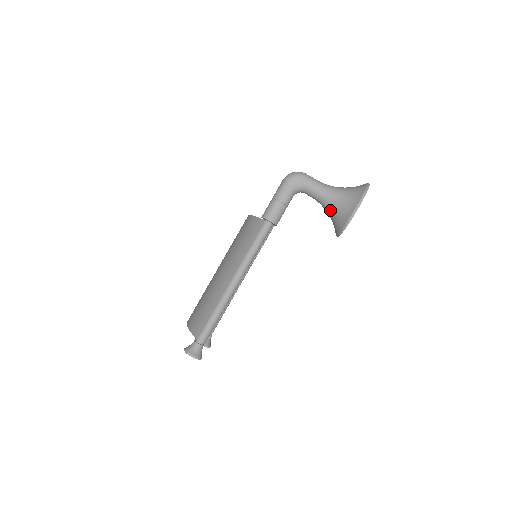
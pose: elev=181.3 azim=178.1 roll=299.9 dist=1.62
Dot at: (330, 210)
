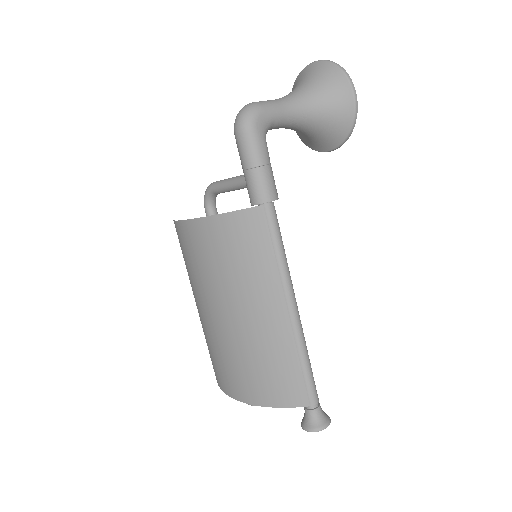
Dot at: (313, 127)
